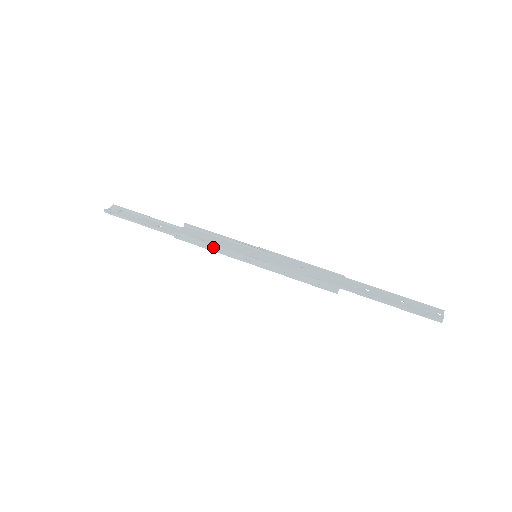
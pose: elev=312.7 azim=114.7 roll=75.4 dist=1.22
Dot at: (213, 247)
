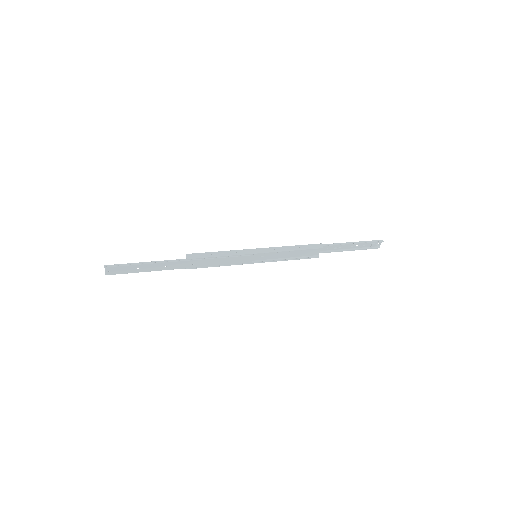
Dot at: (224, 253)
